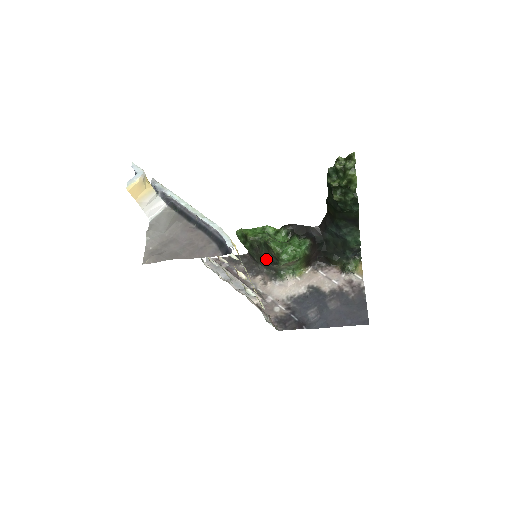
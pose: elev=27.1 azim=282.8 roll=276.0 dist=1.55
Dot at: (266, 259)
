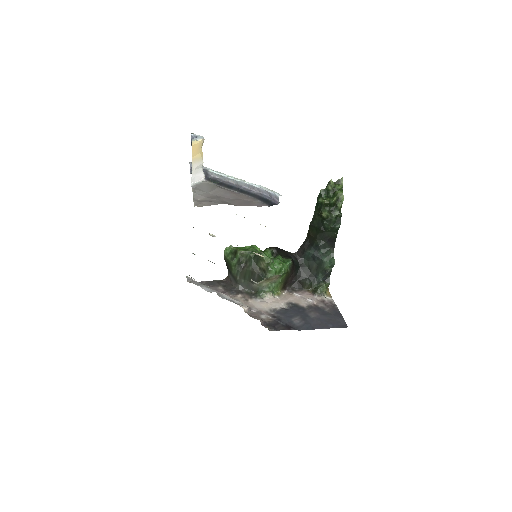
Dot at: (251, 275)
